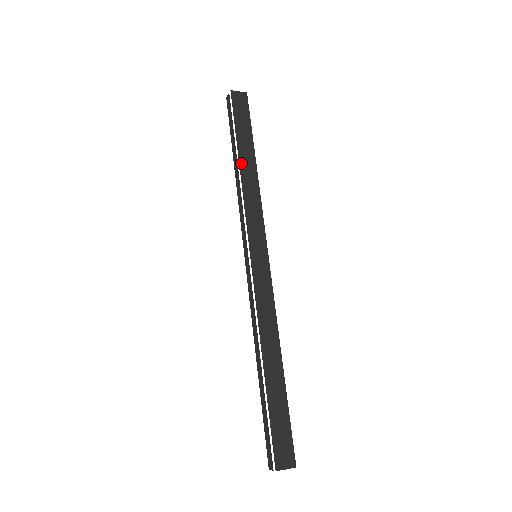
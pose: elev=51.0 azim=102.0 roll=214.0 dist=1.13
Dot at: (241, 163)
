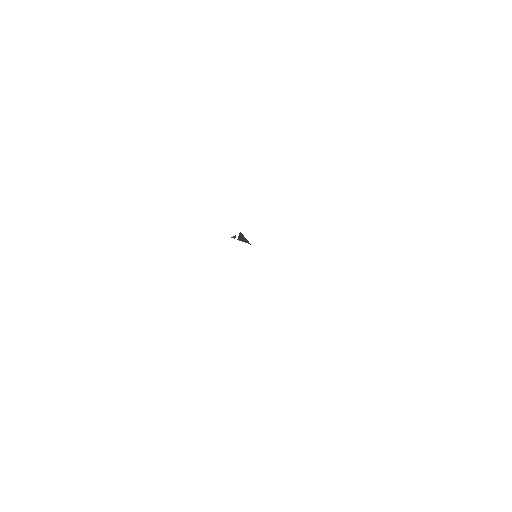
Dot at: occluded
